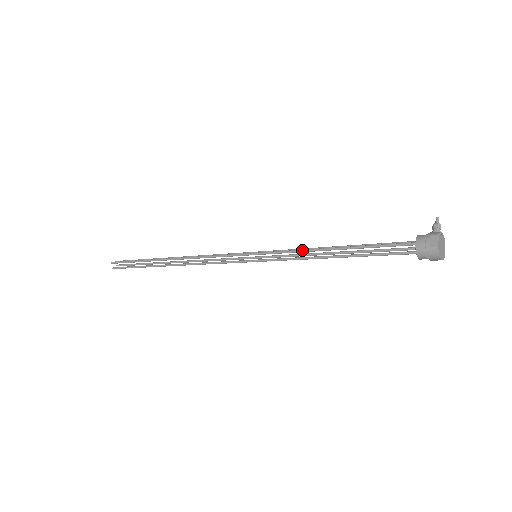
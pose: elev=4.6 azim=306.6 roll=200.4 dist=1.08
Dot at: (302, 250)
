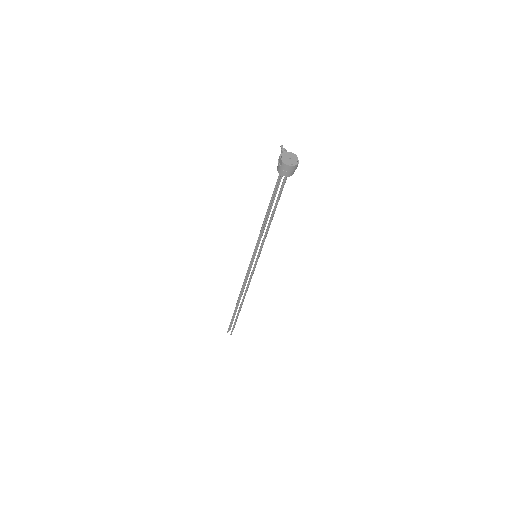
Dot at: (260, 230)
